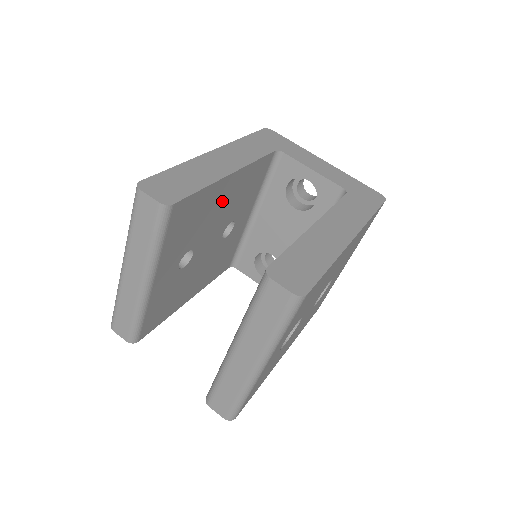
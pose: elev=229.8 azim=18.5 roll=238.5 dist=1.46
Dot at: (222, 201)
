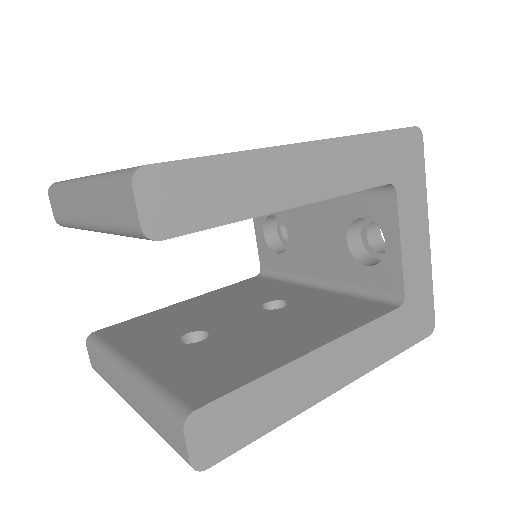
Dot at: occluded
